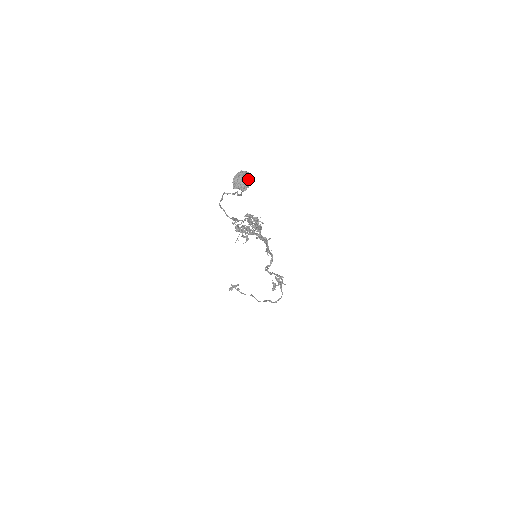
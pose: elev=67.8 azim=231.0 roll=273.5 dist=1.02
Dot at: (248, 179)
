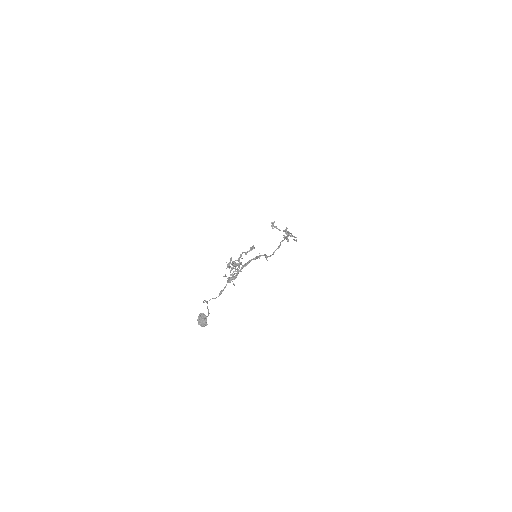
Dot at: (203, 321)
